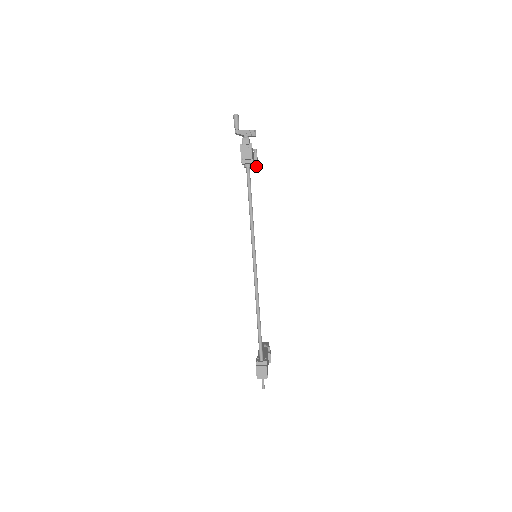
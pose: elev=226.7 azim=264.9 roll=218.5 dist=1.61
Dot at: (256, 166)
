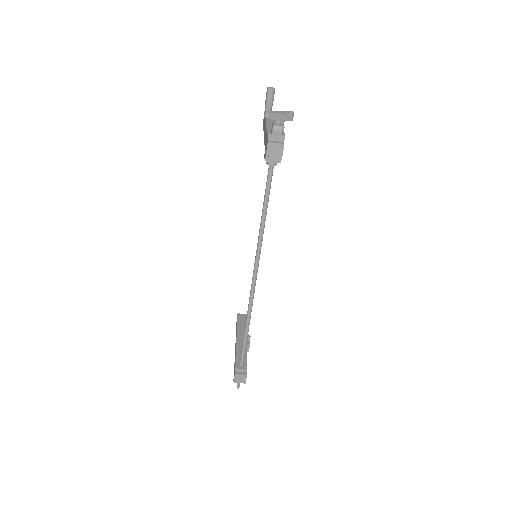
Dot at: occluded
